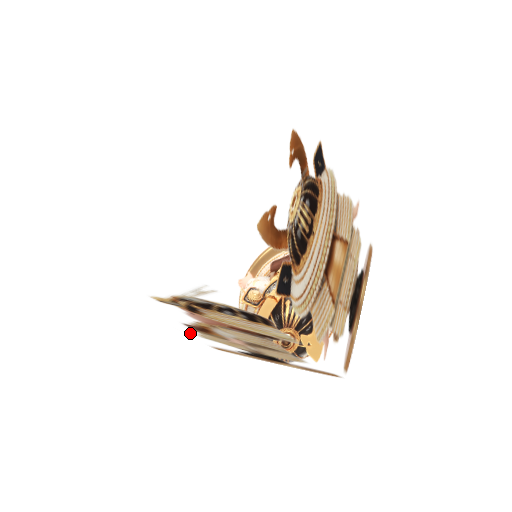
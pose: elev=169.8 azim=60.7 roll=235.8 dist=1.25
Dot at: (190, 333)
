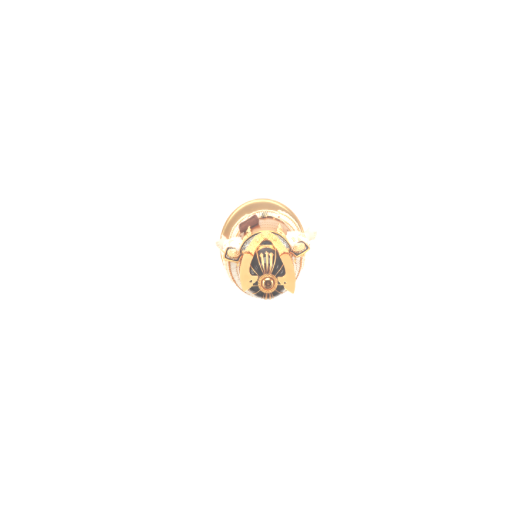
Dot at: occluded
